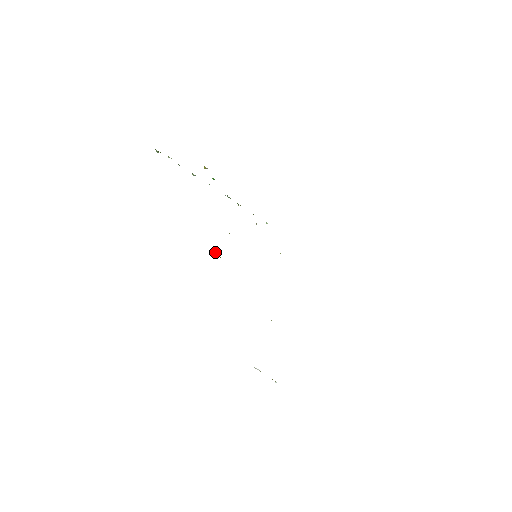
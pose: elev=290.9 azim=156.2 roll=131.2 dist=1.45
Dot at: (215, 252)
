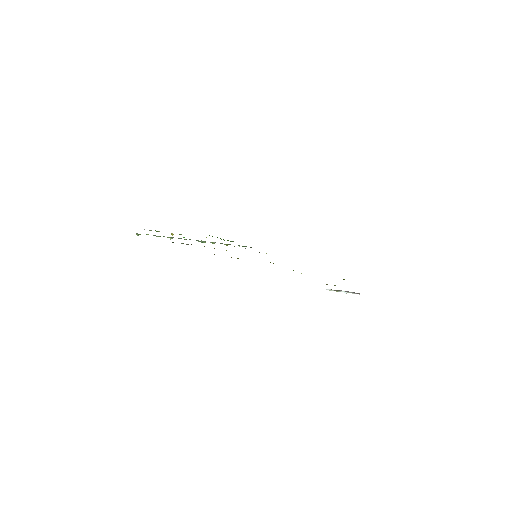
Dot at: occluded
